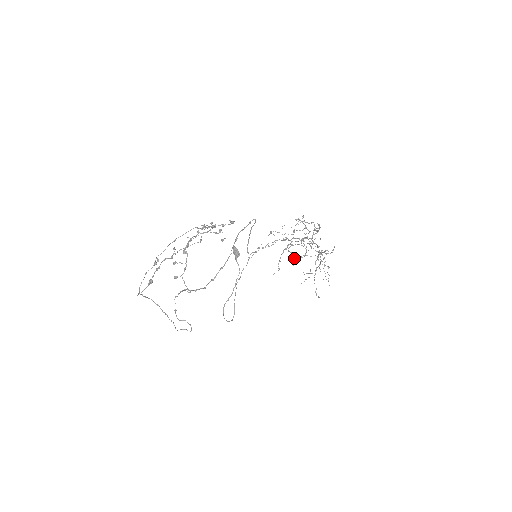
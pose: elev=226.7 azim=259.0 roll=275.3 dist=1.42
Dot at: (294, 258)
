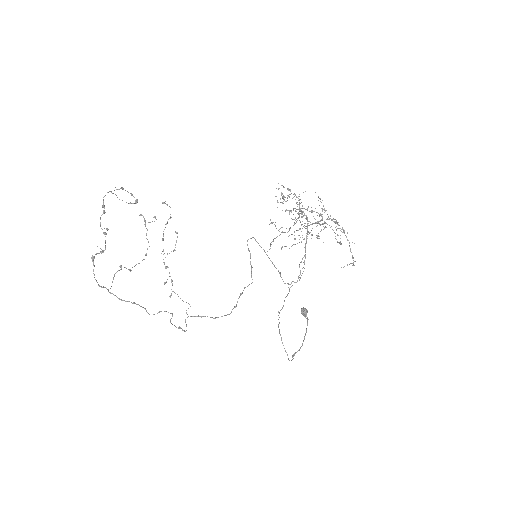
Dot at: (272, 222)
